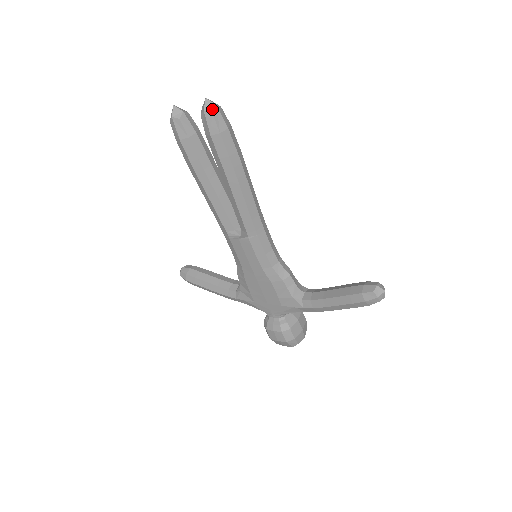
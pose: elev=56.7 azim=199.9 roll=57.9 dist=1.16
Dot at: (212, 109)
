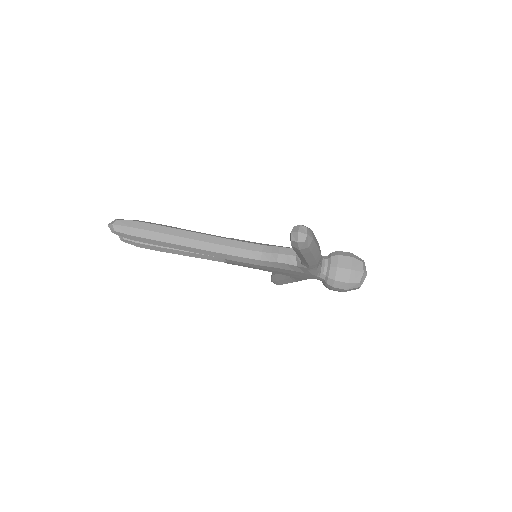
Dot at: (113, 229)
